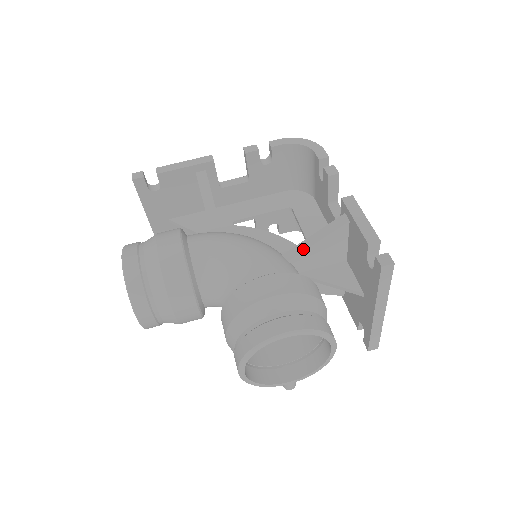
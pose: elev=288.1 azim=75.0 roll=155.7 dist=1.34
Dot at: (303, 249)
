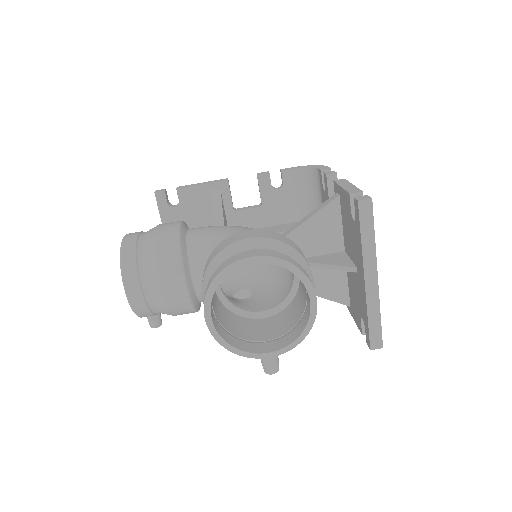
Dot at: (295, 227)
